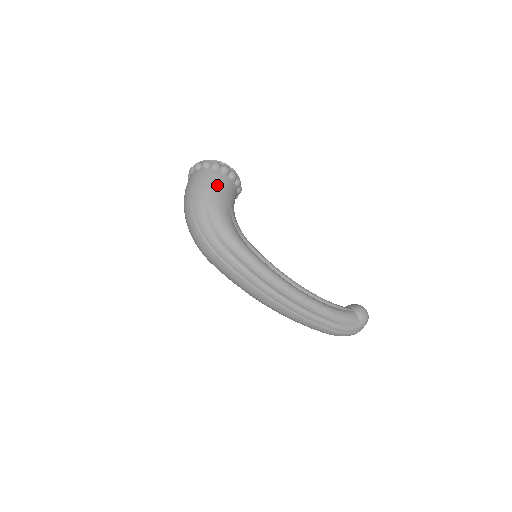
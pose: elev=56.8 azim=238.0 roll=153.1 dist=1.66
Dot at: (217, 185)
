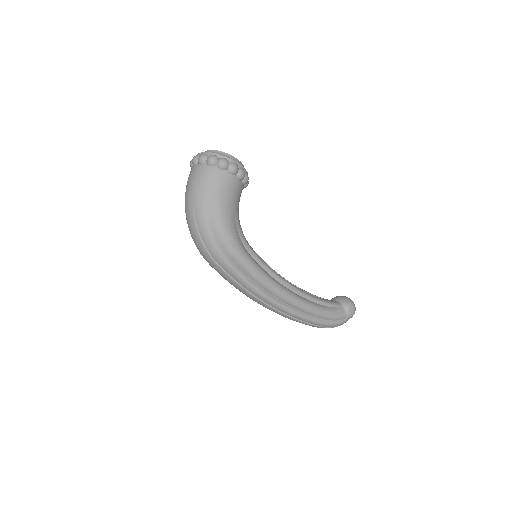
Dot at: (223, 189)
